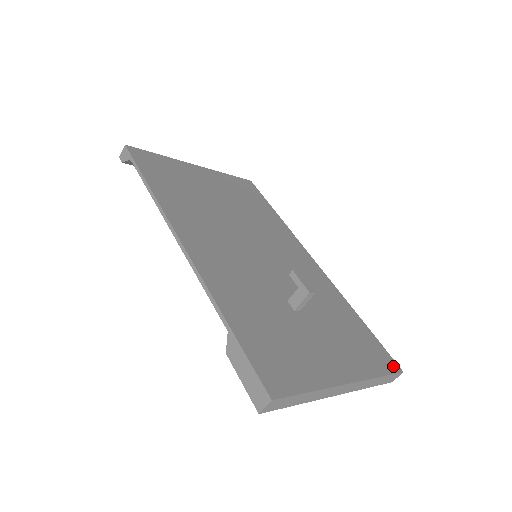
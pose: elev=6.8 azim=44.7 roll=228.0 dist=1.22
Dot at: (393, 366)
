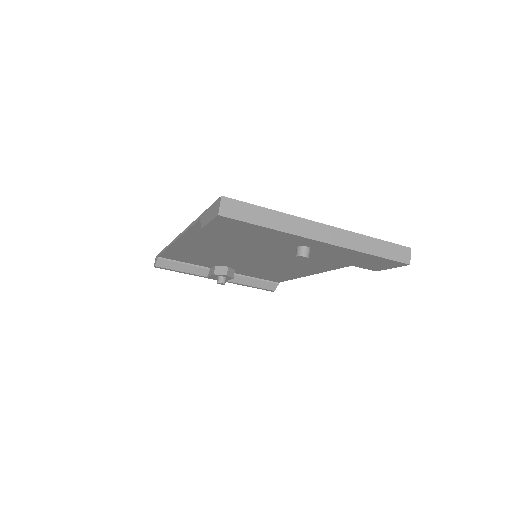
Dot at: occluded
